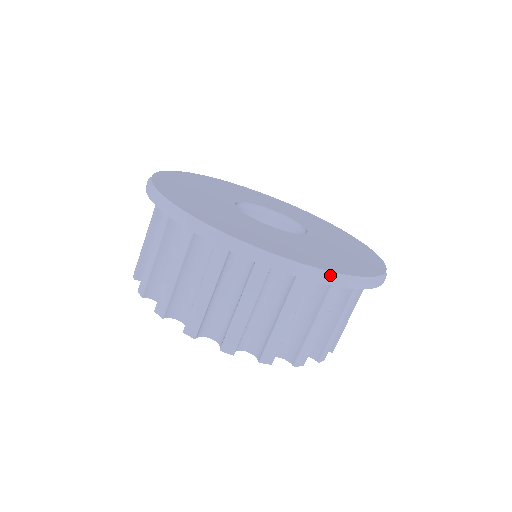
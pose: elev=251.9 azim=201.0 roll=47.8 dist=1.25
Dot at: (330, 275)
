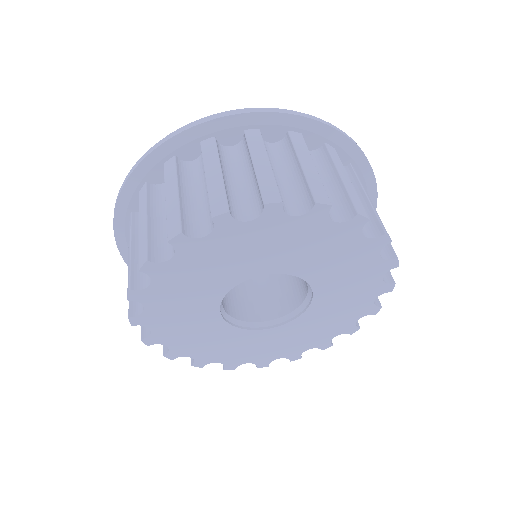
Dot at: occluded
